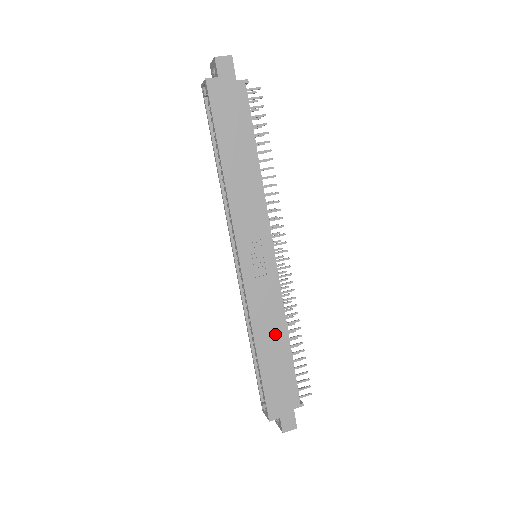
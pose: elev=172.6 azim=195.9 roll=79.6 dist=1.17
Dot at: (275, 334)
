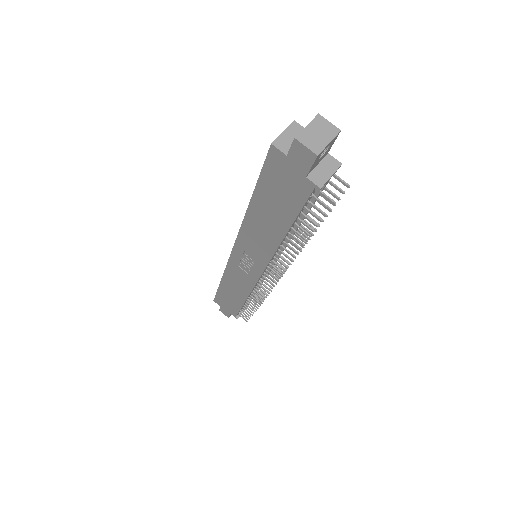
Dot at: (237, 291)
